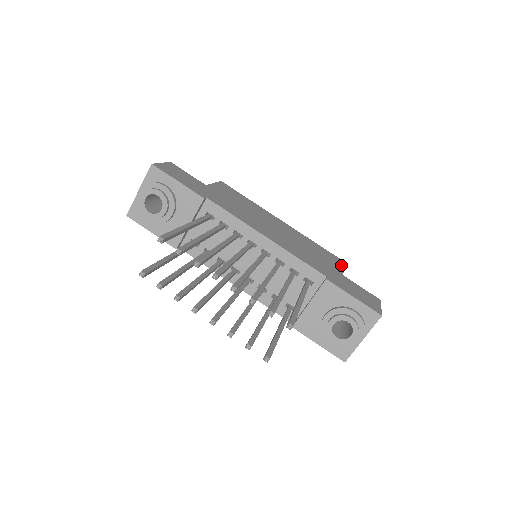
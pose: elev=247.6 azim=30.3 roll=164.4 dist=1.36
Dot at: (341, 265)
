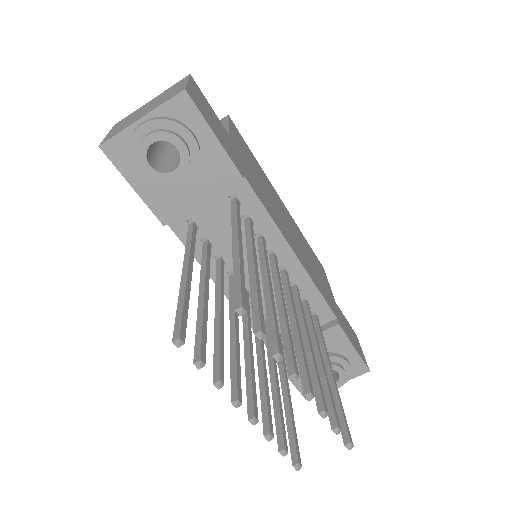
Dot at: (327, 279)
